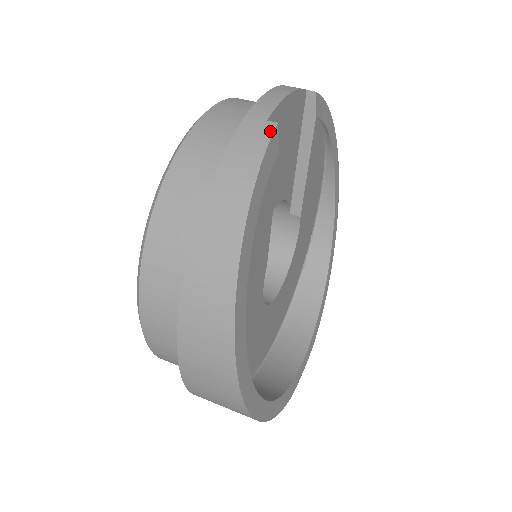
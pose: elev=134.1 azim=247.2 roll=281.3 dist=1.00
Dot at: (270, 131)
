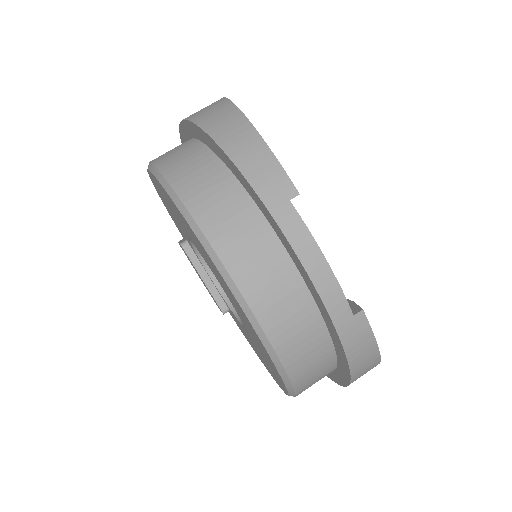
Dot at: (365, 321)
